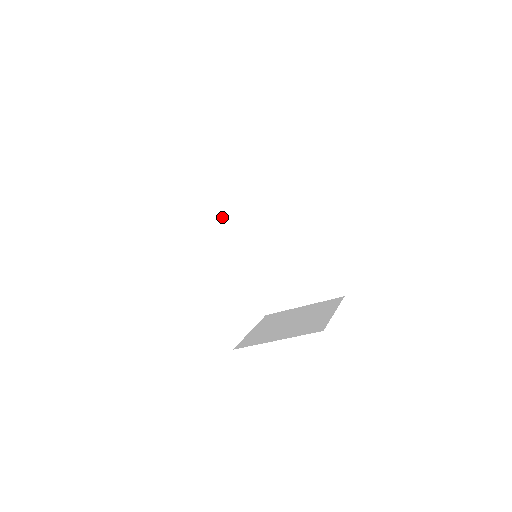
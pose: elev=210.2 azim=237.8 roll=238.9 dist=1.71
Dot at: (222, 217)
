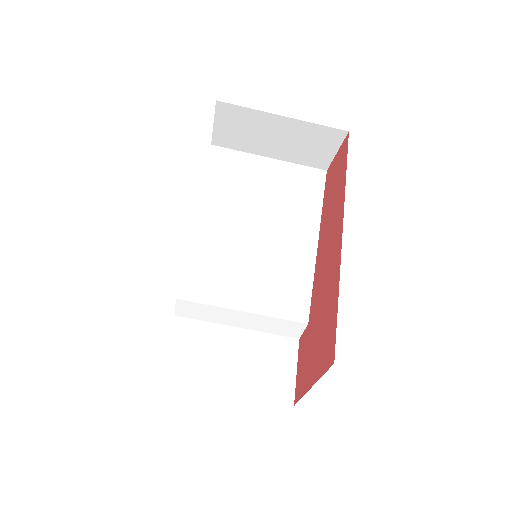
Dot at: (224, 211)
